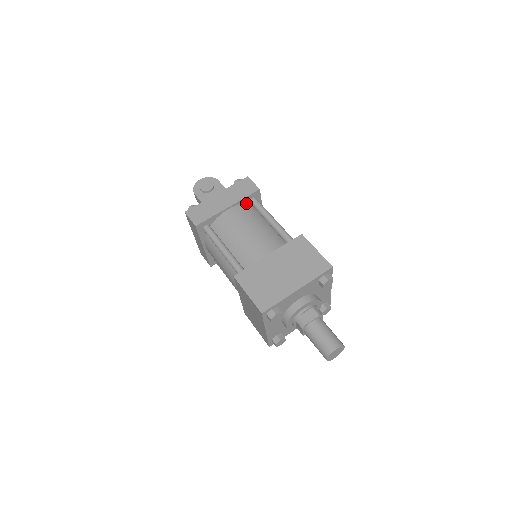
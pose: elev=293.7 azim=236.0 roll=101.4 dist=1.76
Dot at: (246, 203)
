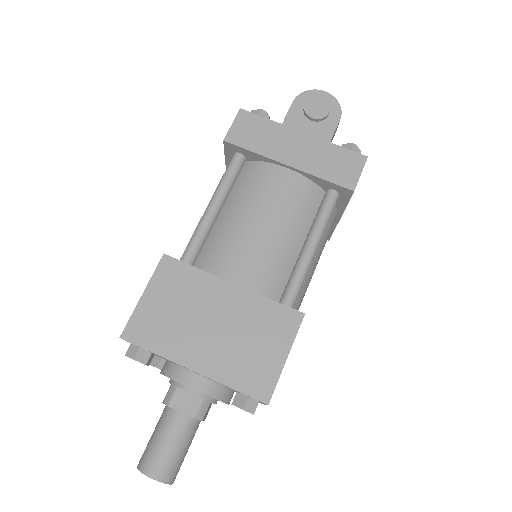
Dot at: (320, 186)
